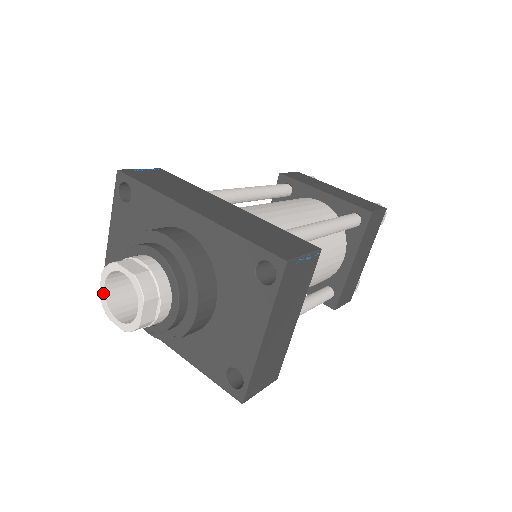
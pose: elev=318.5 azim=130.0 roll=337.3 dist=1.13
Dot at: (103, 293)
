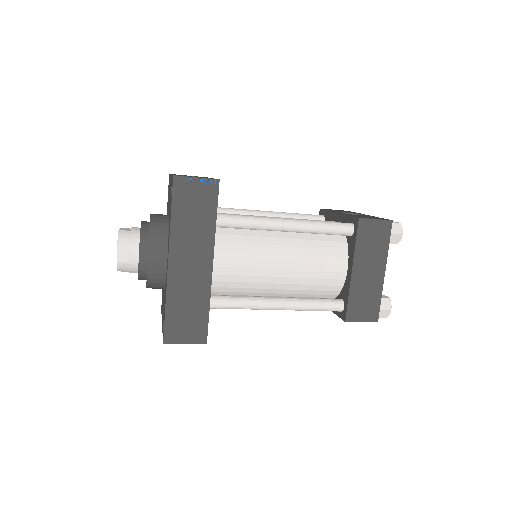
Dot at: occluded
